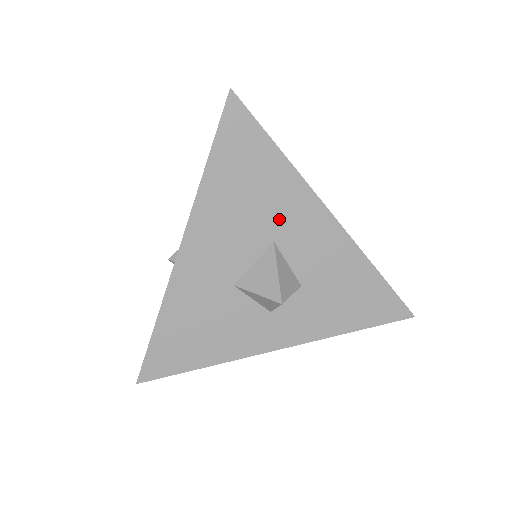
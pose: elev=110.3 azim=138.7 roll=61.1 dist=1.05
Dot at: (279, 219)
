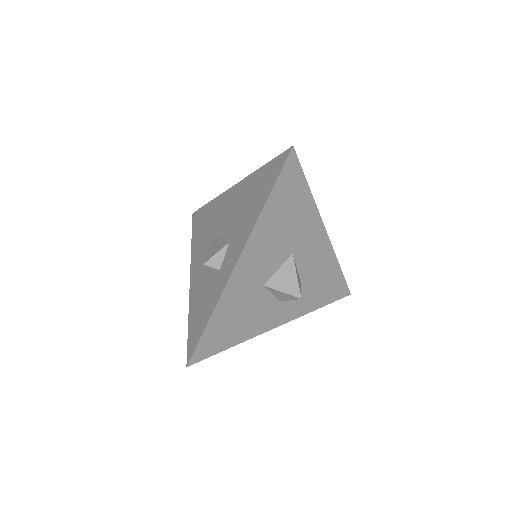
Dot at: (299, 237)
